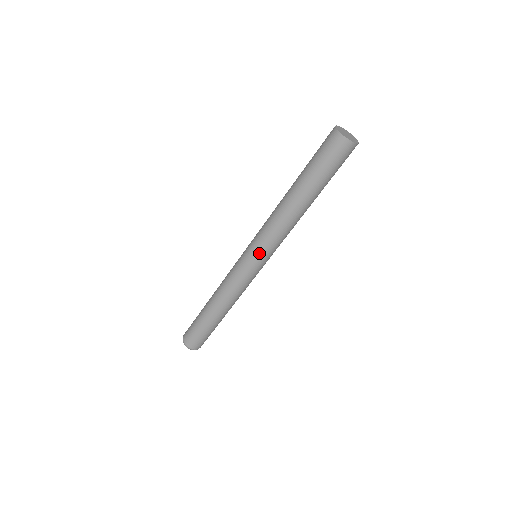
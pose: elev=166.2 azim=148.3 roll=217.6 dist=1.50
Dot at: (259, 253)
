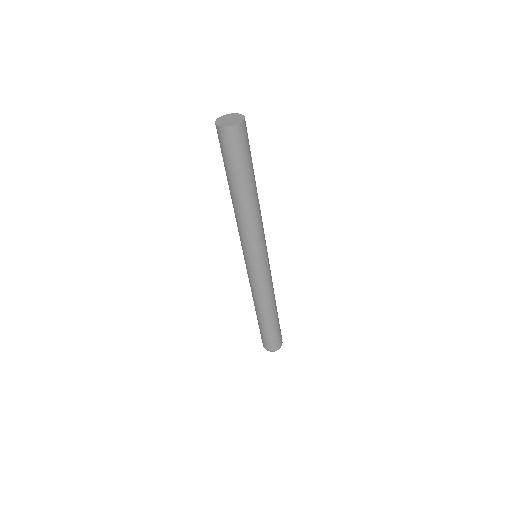
Dot at: (247, 254)
